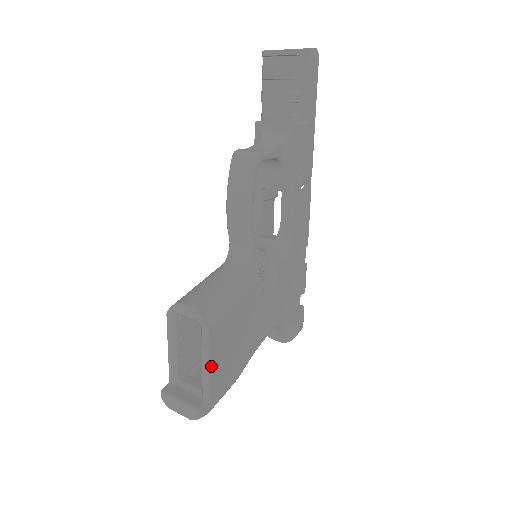
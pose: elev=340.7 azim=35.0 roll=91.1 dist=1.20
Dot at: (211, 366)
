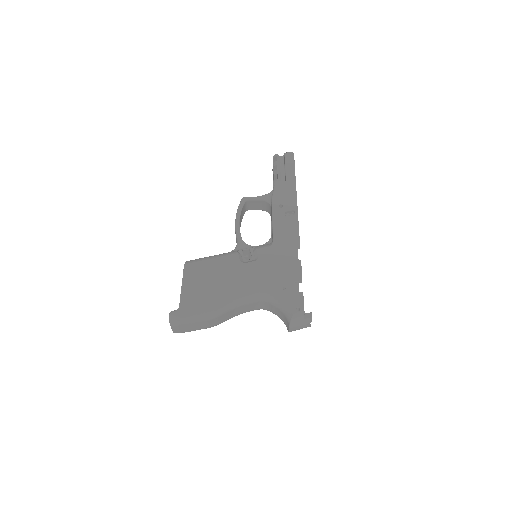
Dot at: (184, 287)
